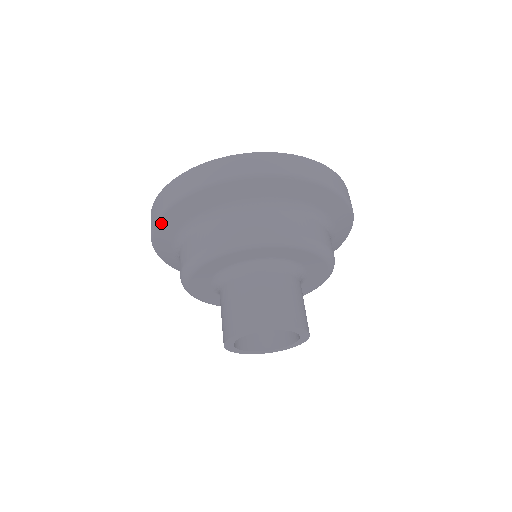
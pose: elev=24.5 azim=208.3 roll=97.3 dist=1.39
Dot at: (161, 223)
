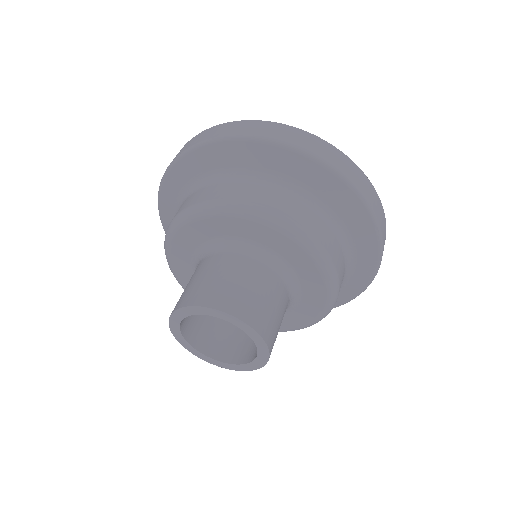
Dot at: (239, 144)
